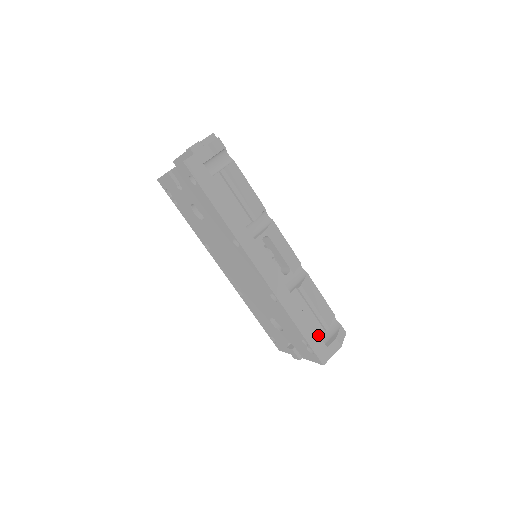
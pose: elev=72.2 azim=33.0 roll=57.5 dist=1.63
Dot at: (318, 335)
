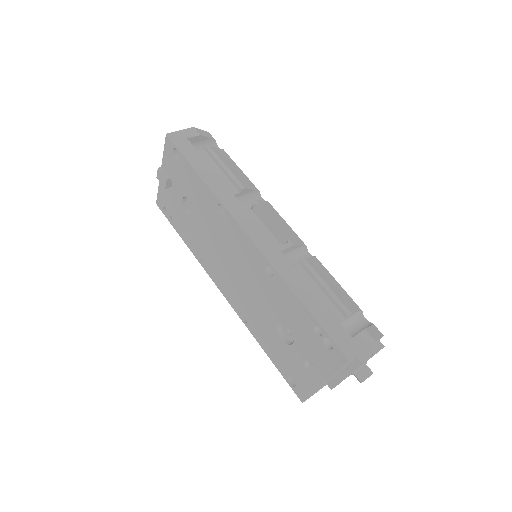
Dot at: (335, 319)
